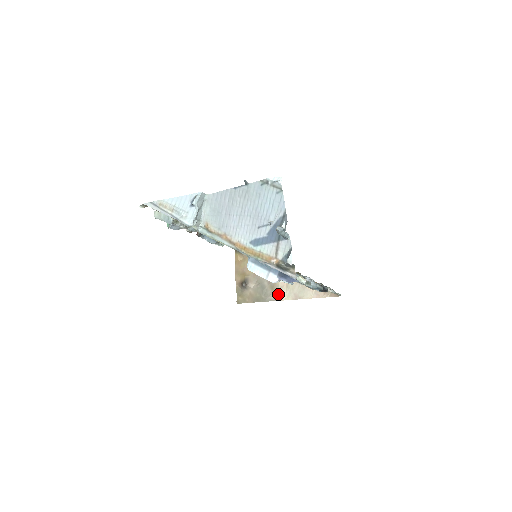
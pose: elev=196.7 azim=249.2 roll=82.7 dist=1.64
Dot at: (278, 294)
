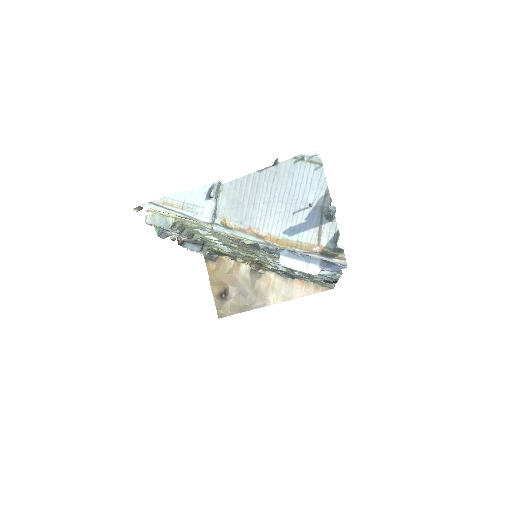
Dot at: (264, 299)
